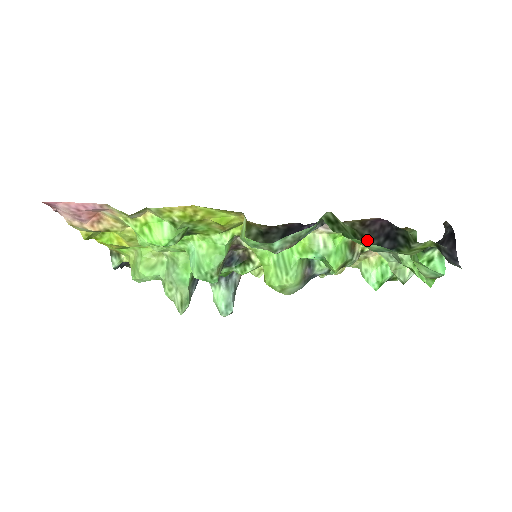
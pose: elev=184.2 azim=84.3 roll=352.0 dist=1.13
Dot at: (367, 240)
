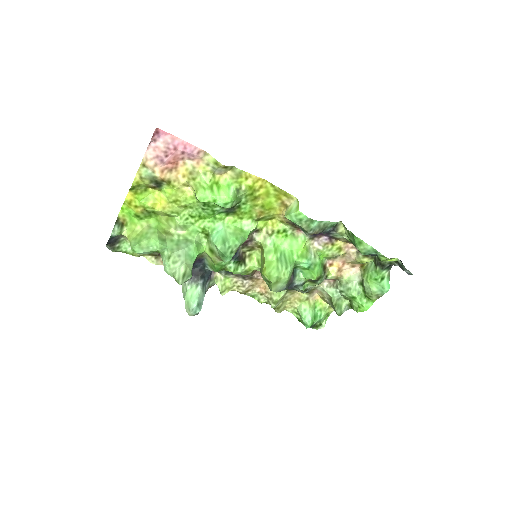
Dot at: occluded
